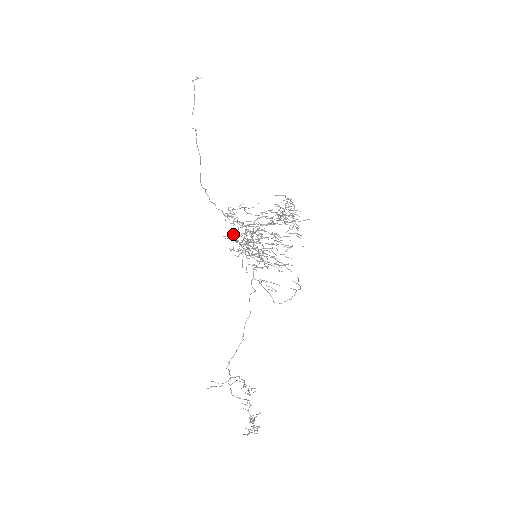
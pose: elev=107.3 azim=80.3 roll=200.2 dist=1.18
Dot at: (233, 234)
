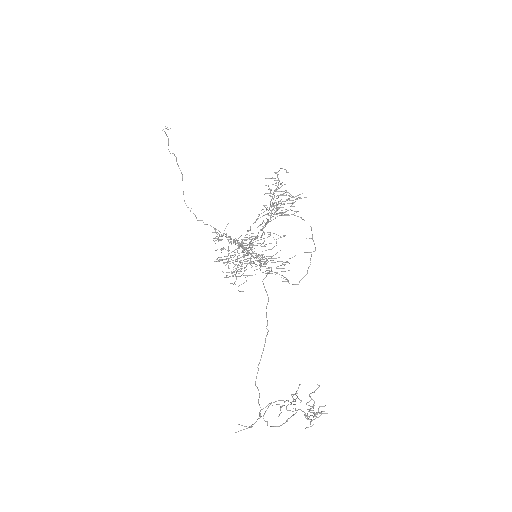
Dot at: (224, 259)
